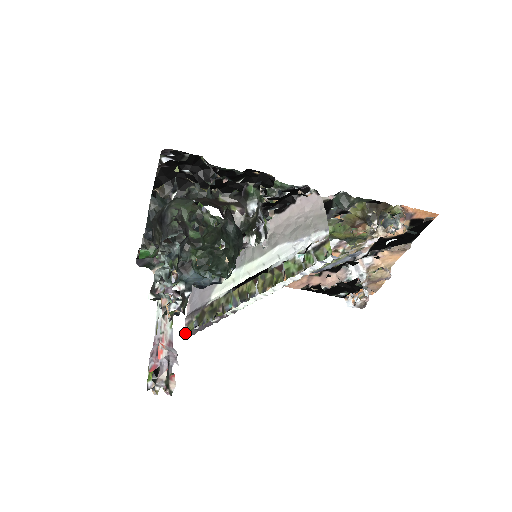
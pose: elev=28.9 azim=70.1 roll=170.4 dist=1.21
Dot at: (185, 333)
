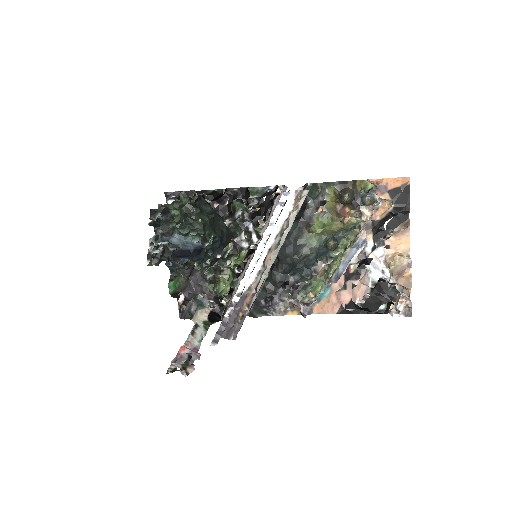
Dot at: (211, 343)
